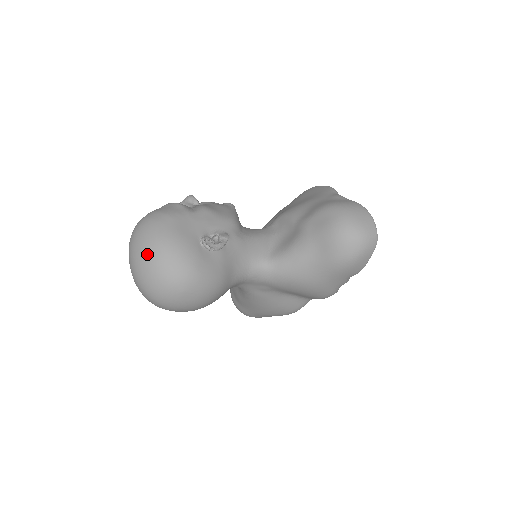
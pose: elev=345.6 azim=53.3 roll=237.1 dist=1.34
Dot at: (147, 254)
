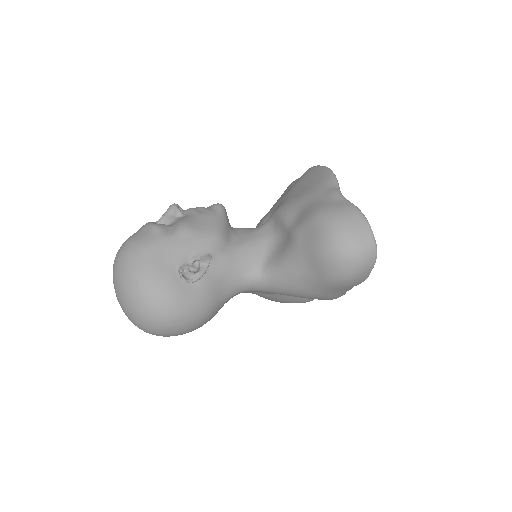
Dot at: (125, 294)
